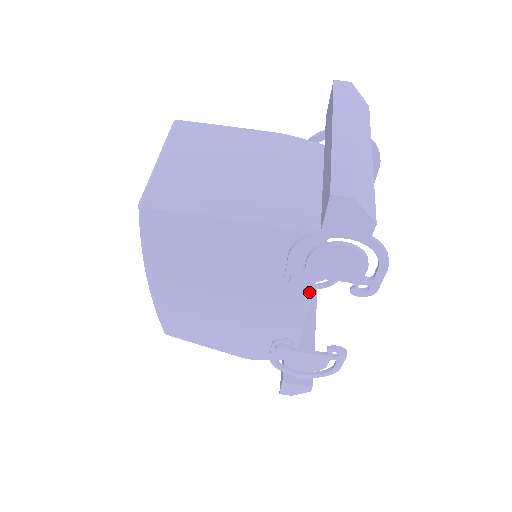
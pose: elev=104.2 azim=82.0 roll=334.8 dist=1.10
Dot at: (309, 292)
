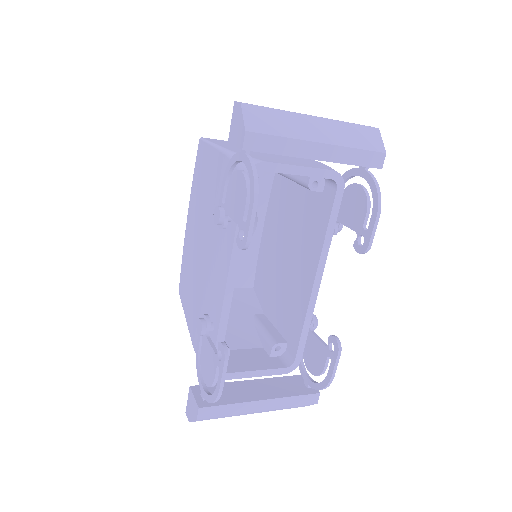
Dot at: (231, 250)
